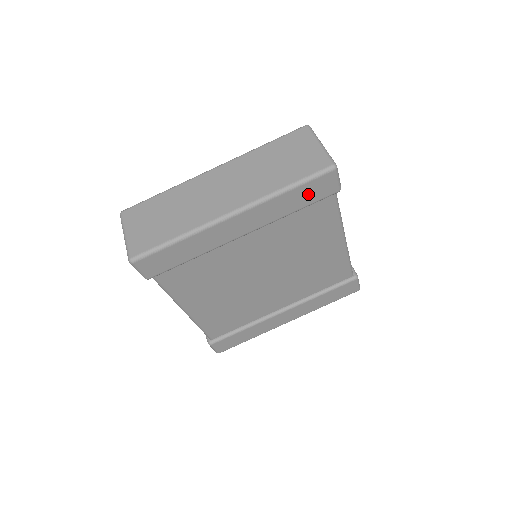
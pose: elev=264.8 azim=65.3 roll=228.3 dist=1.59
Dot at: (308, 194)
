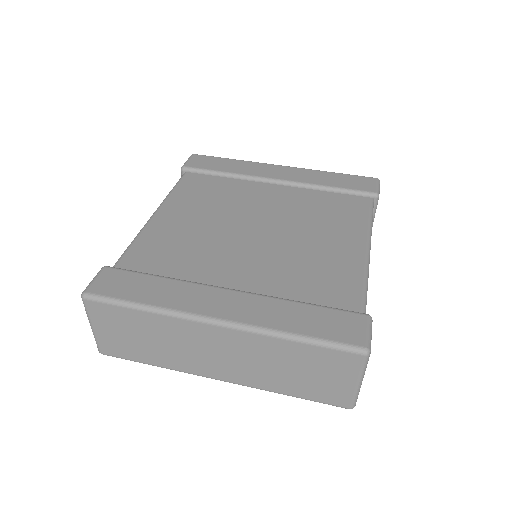
Dot at: (348, 182)
